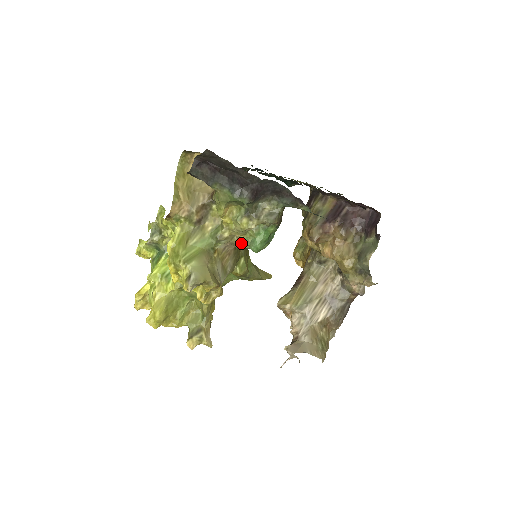
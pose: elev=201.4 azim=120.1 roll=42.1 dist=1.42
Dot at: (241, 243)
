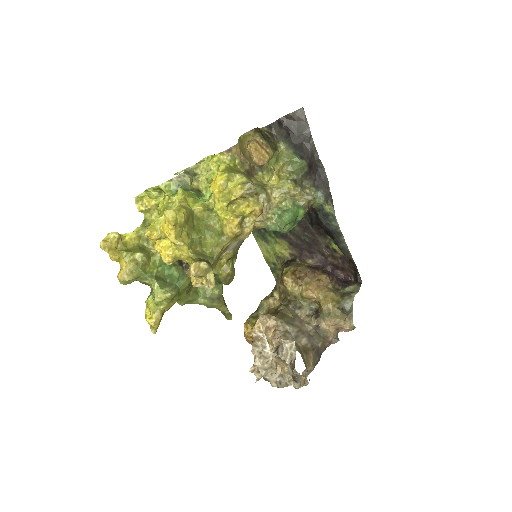
Dot at: (270, 213)
